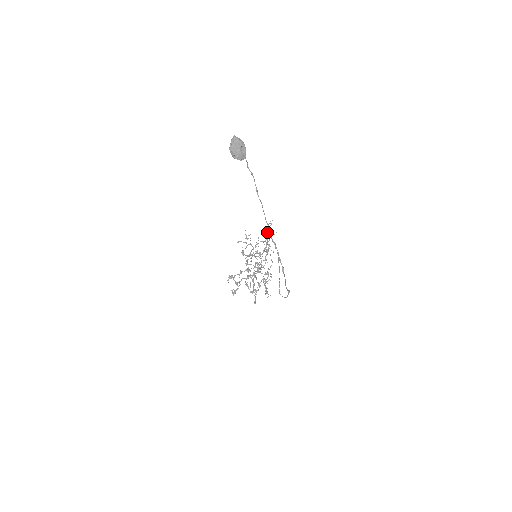
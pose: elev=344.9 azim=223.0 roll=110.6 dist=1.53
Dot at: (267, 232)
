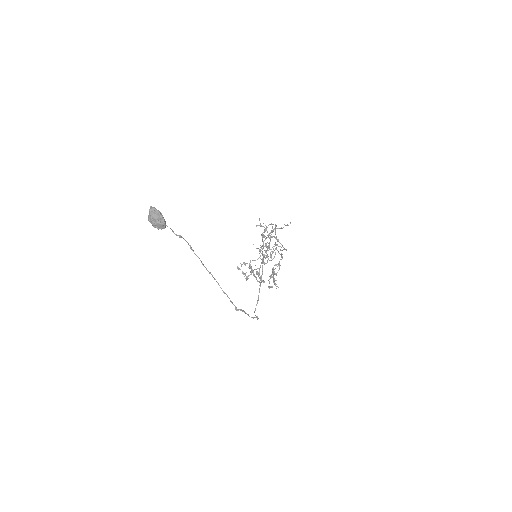
Dot at: (262, 238)
